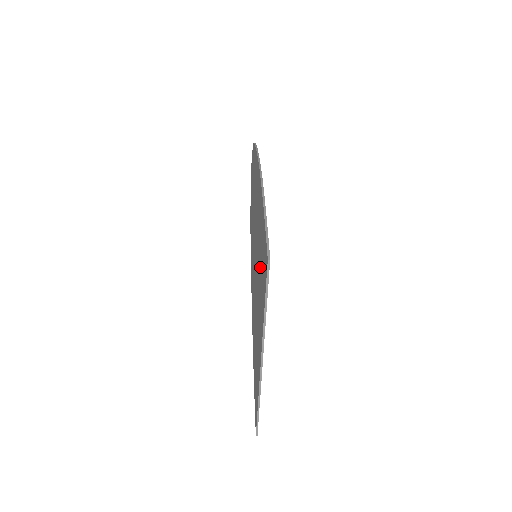
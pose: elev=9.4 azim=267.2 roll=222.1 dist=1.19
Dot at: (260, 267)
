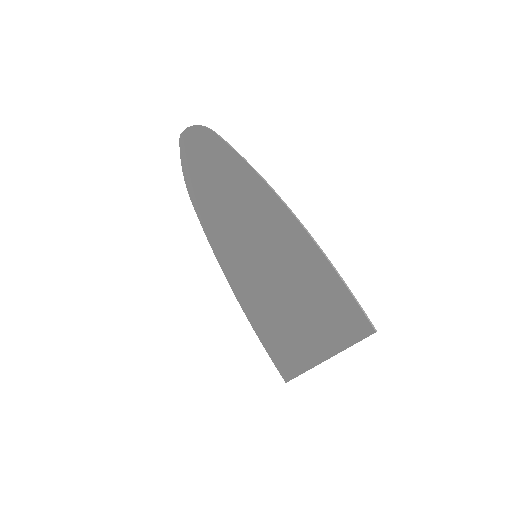
Dot at: (313, 299)
